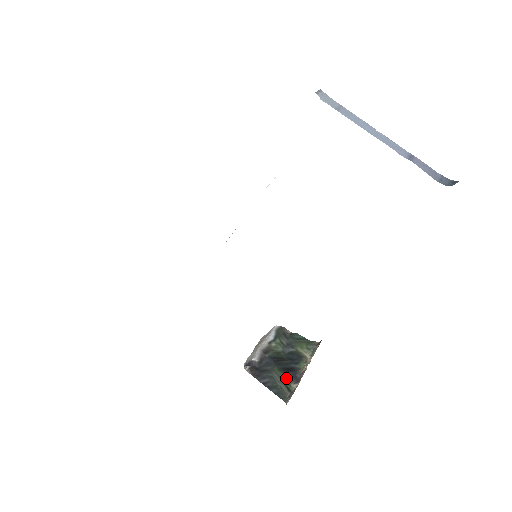
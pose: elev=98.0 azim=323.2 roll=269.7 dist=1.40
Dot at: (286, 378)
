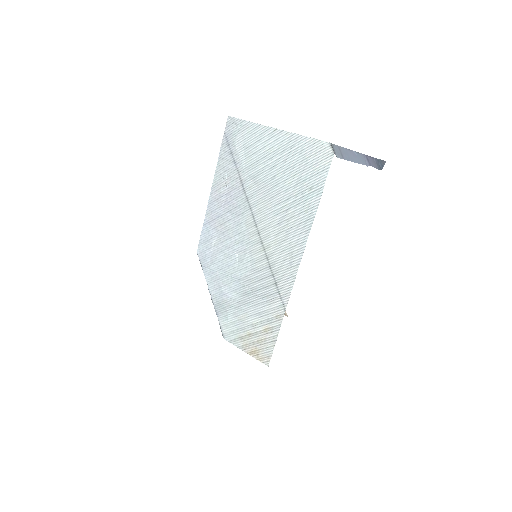
Dot at: occluded
